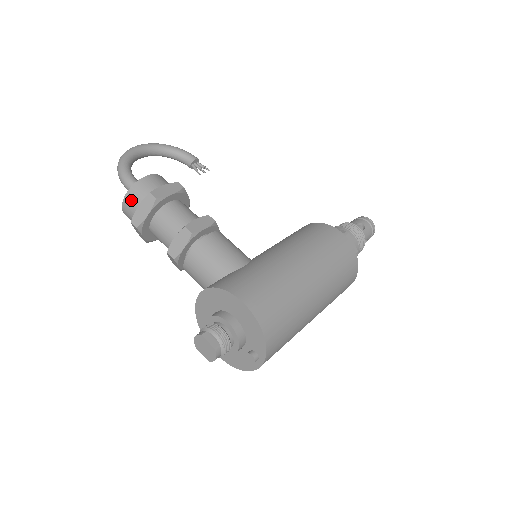
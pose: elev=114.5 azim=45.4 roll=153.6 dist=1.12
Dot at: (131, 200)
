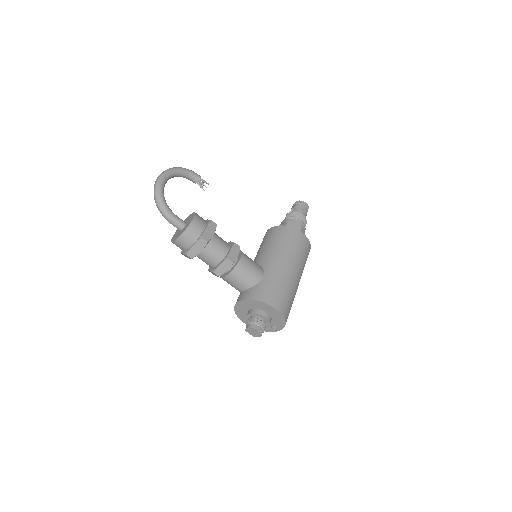
Dot at: (185, 240)
